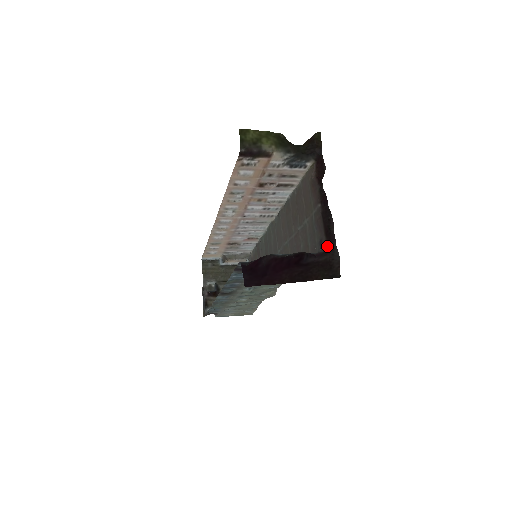
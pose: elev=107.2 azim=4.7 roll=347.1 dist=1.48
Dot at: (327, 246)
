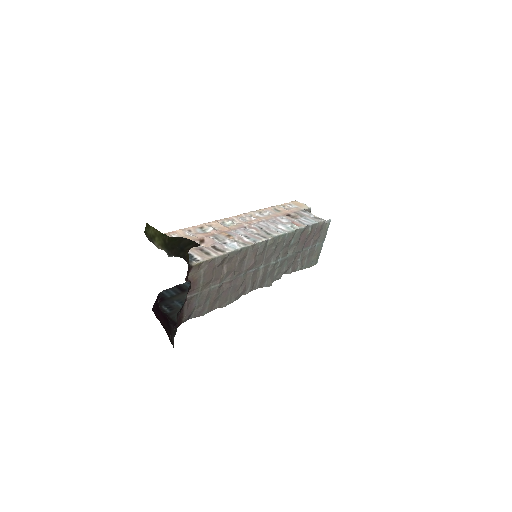
Dot at: occluded
